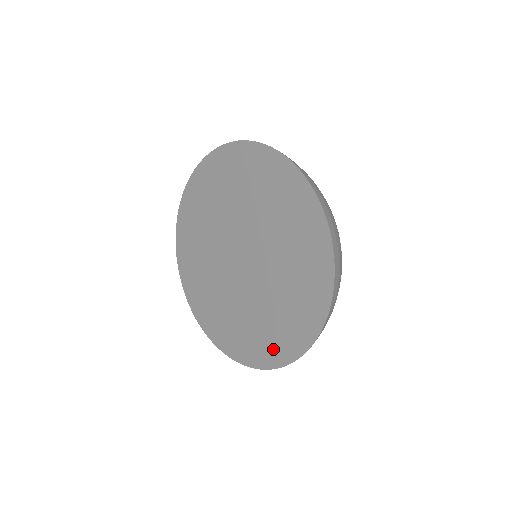
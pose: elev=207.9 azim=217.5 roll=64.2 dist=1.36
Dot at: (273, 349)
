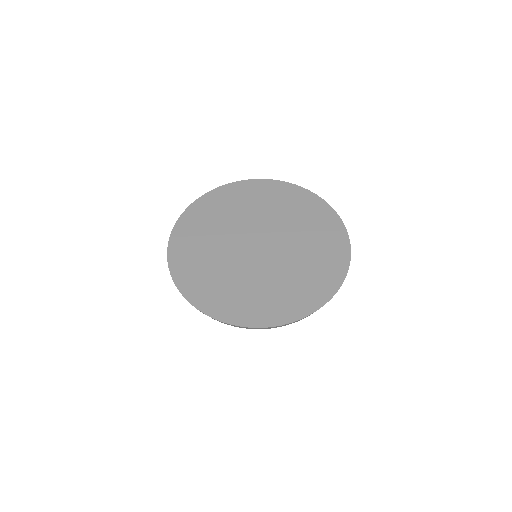
Dot at: (259, 312)
